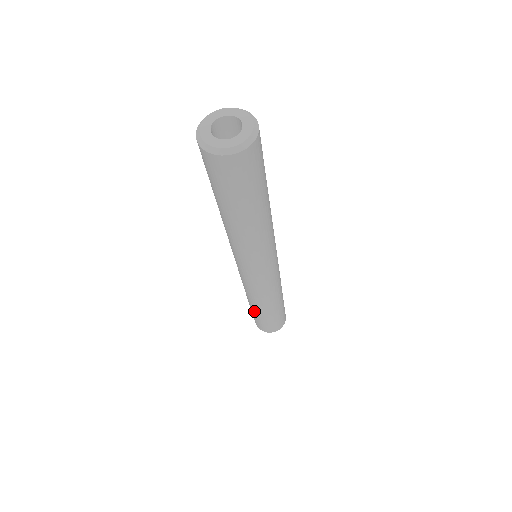
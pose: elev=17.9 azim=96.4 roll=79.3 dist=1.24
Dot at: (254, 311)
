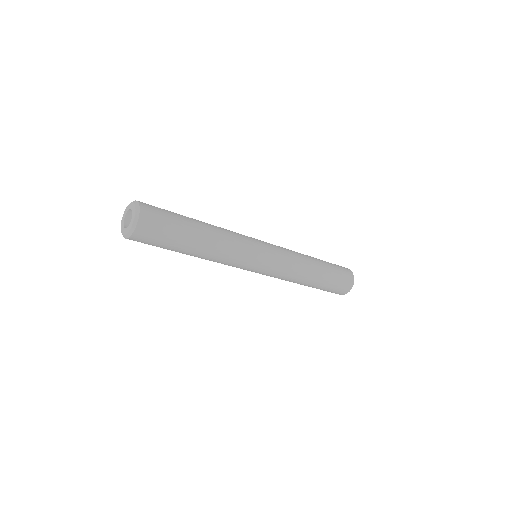
Dot at: (314, 287)
